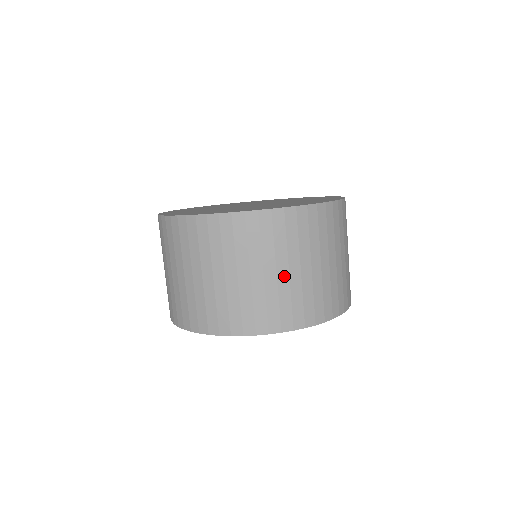
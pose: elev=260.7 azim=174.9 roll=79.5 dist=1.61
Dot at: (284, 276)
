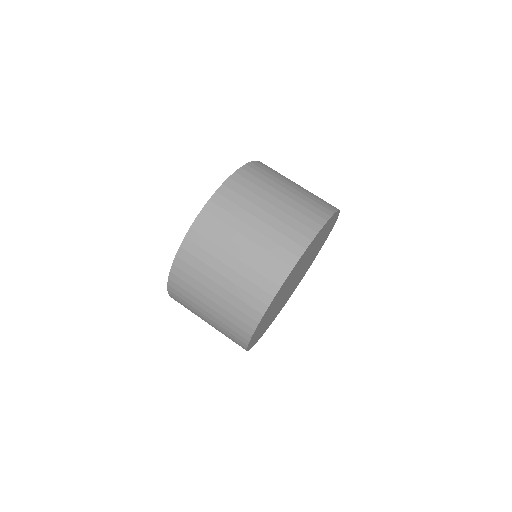
Dot at: (235, 263)
